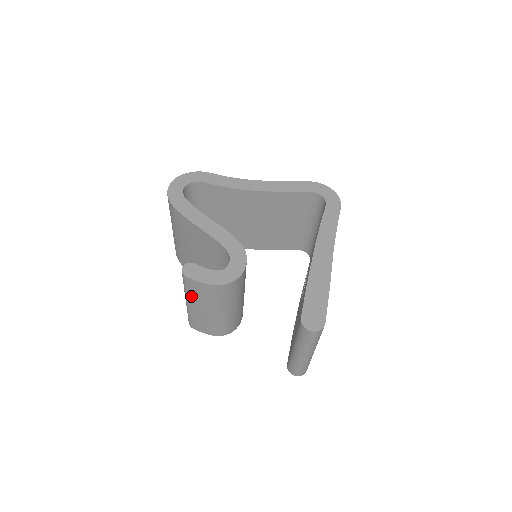
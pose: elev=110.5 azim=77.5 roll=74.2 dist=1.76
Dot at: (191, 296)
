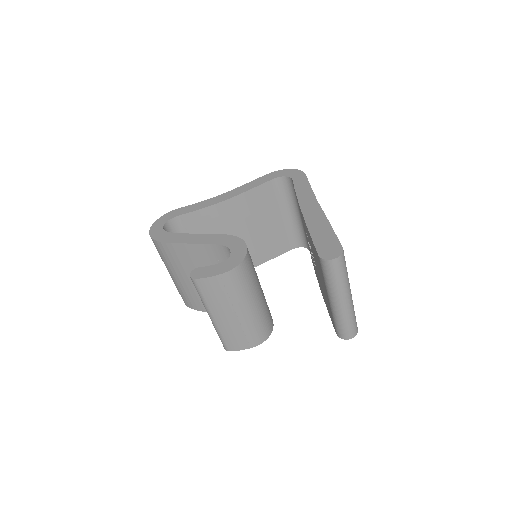
Dot at: (211, 304)
